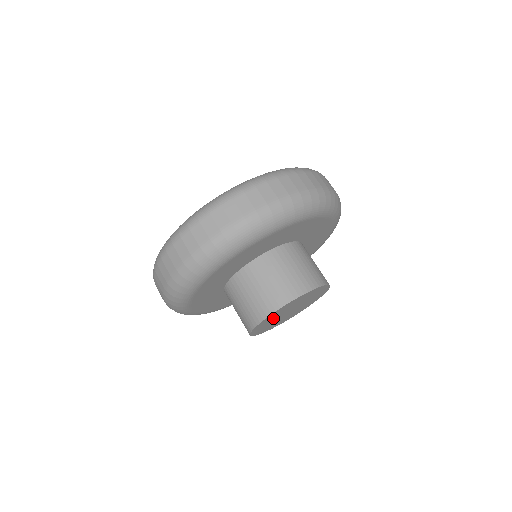
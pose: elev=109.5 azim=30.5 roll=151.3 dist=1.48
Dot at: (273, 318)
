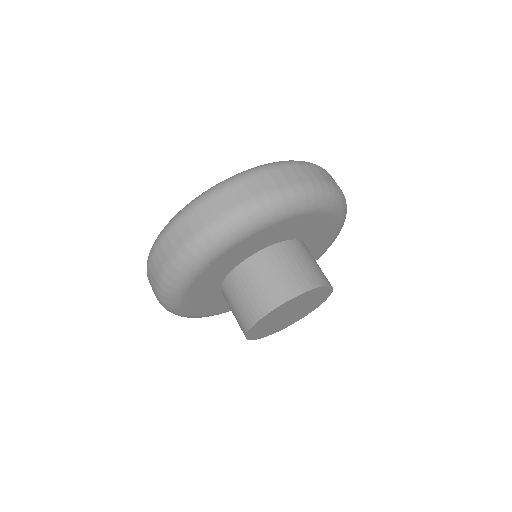
Dot at: (289, 307)
